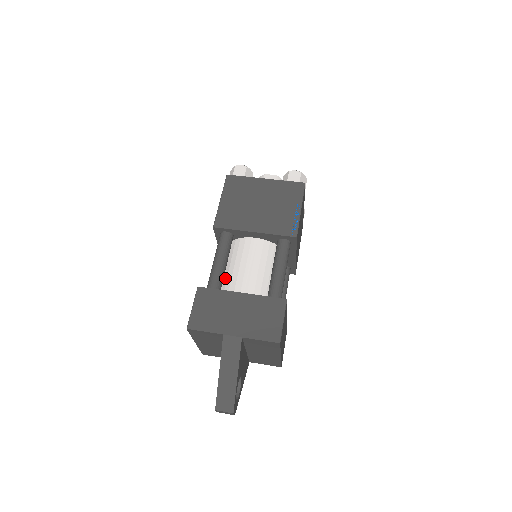
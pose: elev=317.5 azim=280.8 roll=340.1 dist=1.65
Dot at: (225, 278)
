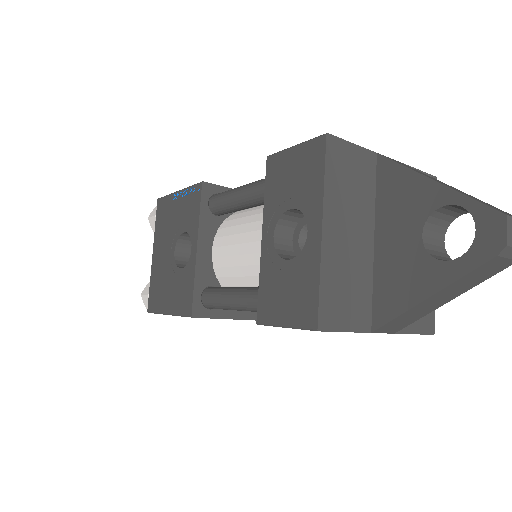
Dot at: occluded
